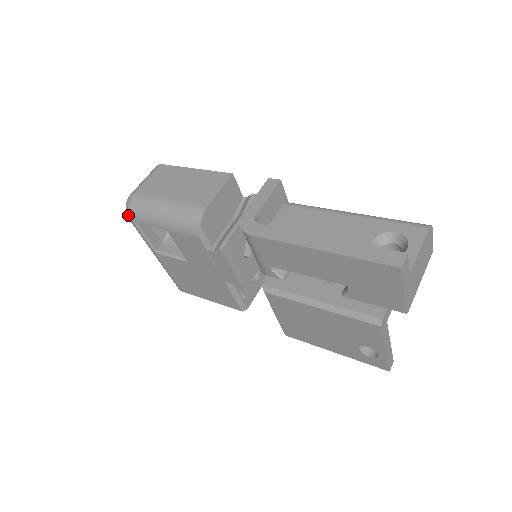
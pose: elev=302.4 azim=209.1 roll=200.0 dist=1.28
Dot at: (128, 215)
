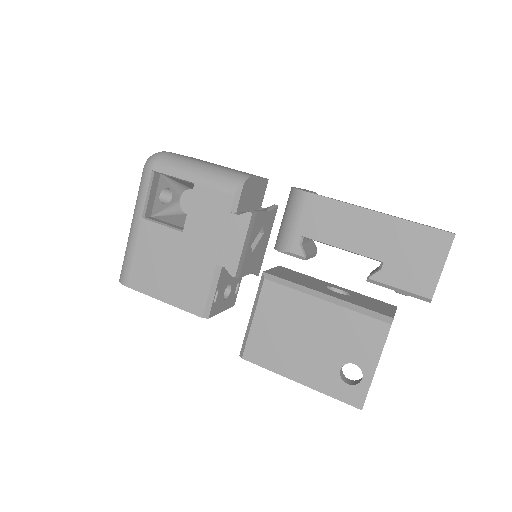
Dot at: (151, 162)
